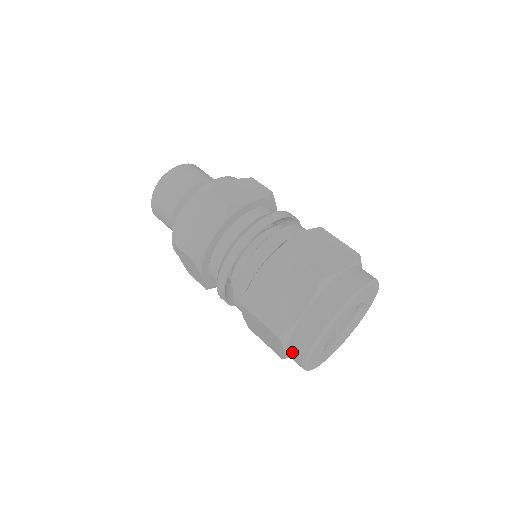
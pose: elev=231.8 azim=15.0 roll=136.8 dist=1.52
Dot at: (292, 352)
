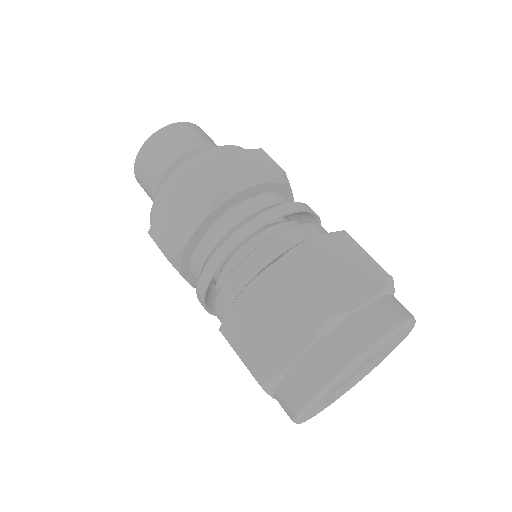
Dot at: (319, 356)
